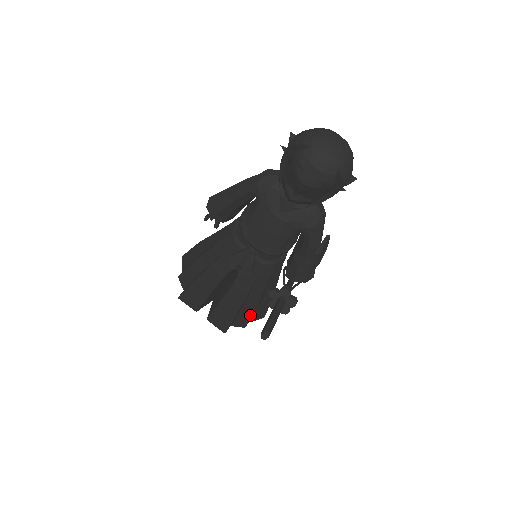
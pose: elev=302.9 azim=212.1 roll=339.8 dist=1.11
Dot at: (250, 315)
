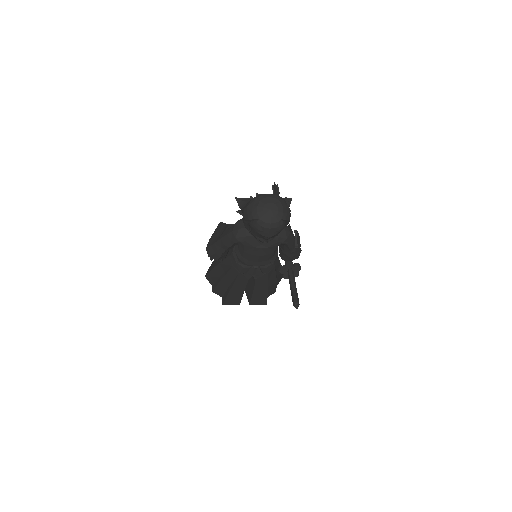
Dot at: (275, 287)
